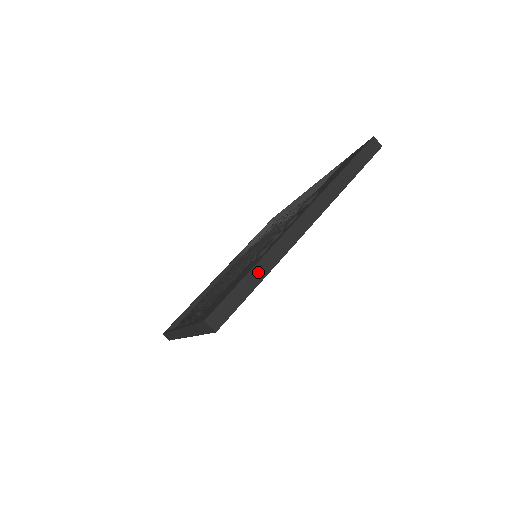
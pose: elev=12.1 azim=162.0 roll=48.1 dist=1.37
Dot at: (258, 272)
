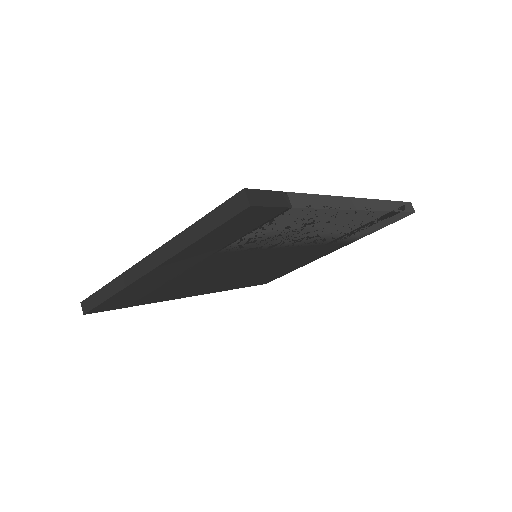
Dot at: (111, 288)
